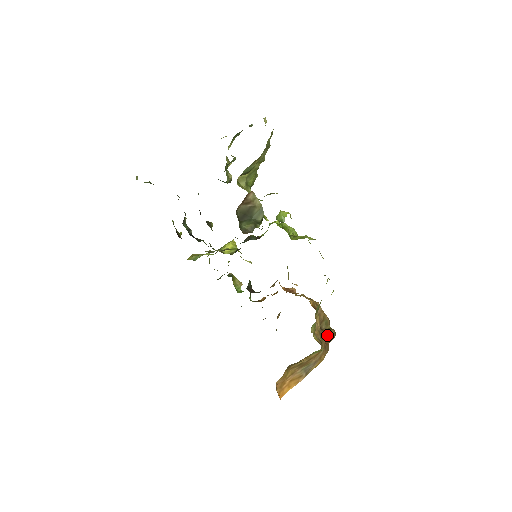
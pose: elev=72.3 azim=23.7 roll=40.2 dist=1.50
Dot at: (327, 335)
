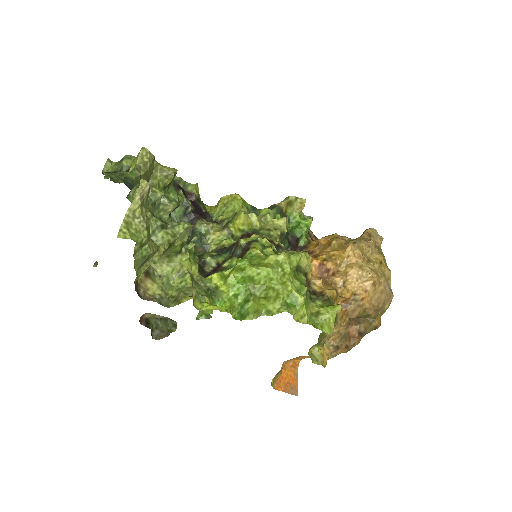
Dot at: (364, 327)
